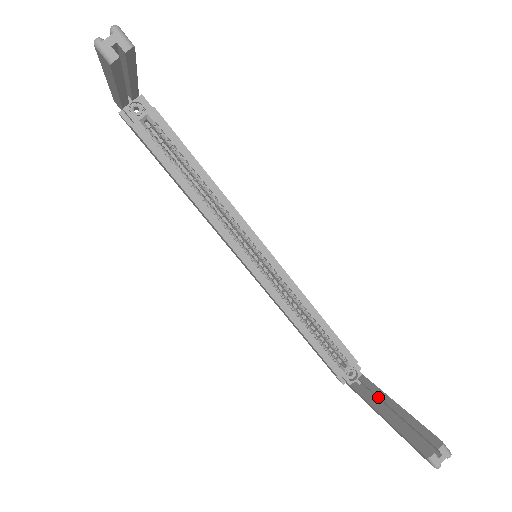
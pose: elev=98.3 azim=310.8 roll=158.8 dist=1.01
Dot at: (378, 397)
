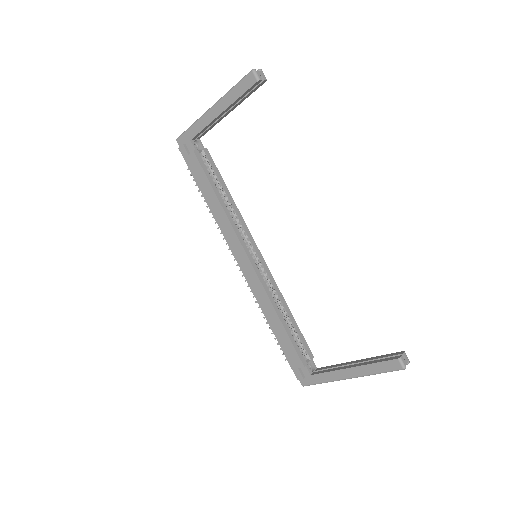
Dot at: (340, 367)
